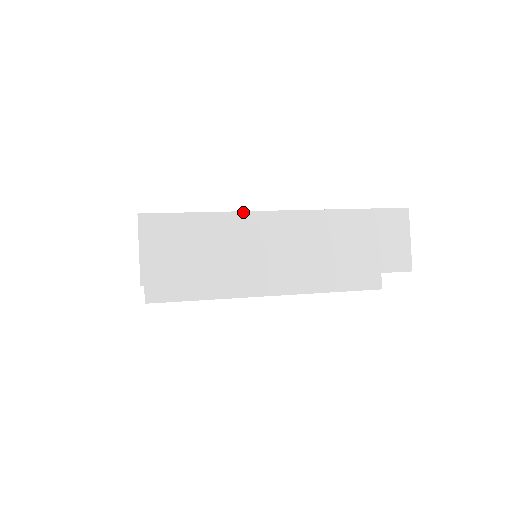
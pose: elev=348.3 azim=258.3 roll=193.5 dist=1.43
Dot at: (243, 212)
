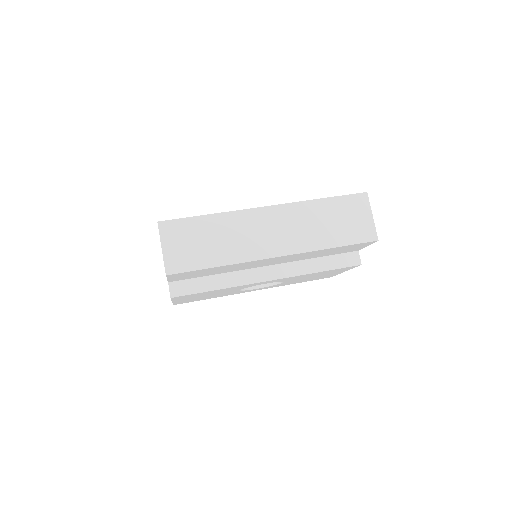
Dot at: (237, 211)
